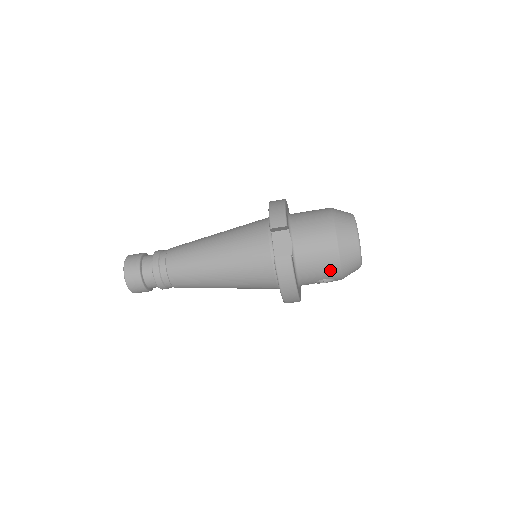
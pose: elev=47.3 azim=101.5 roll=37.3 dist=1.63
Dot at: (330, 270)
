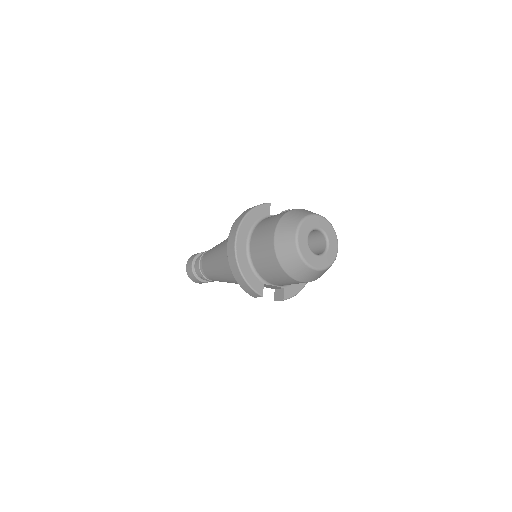
Dot at: occluded
